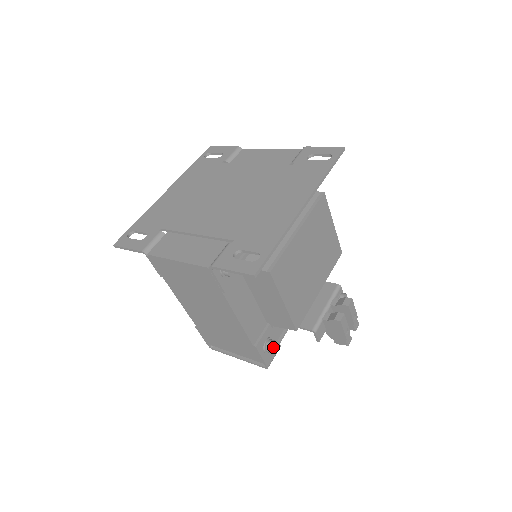
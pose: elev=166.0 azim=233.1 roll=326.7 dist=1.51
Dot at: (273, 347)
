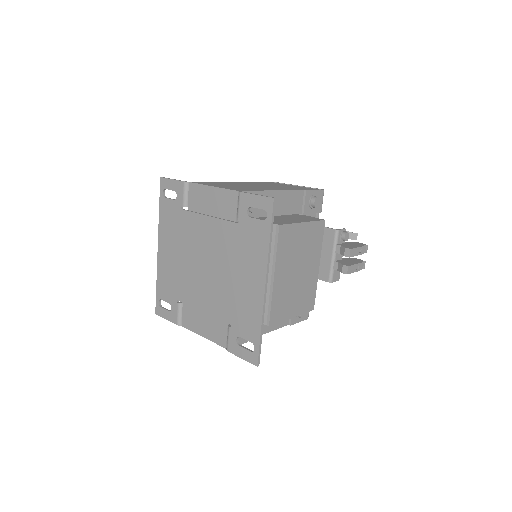
Dot at: (304, 314)
